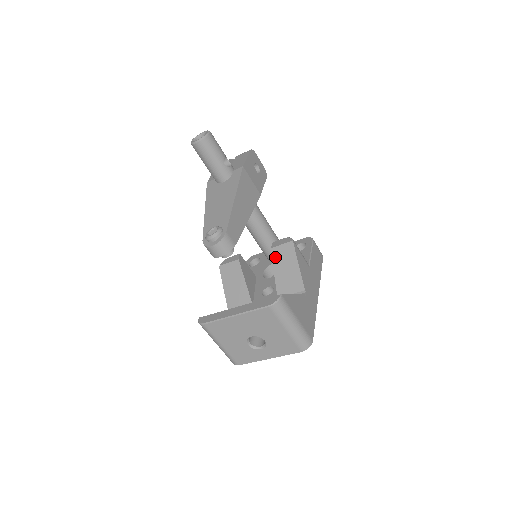
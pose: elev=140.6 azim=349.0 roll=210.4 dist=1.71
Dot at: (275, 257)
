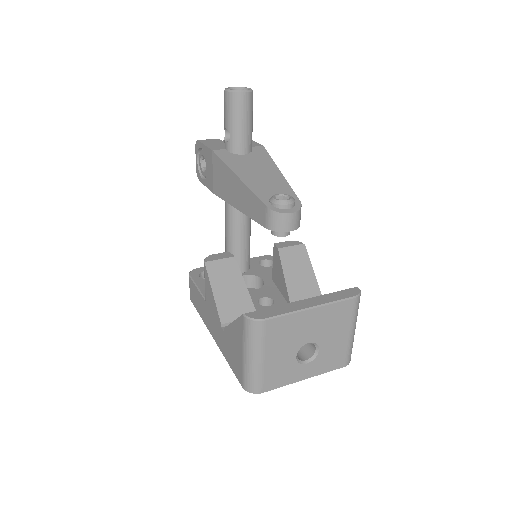
Dot at: (285, 259)
